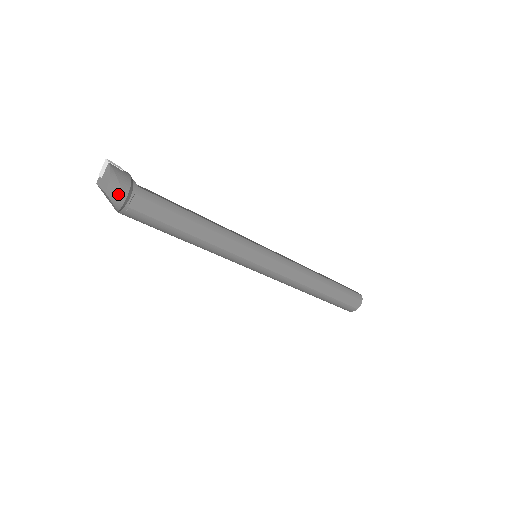
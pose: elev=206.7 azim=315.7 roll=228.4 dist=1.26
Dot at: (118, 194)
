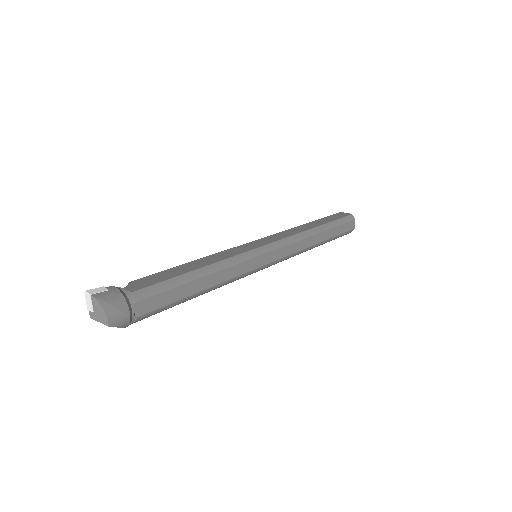
Dot at: (121, 318)
